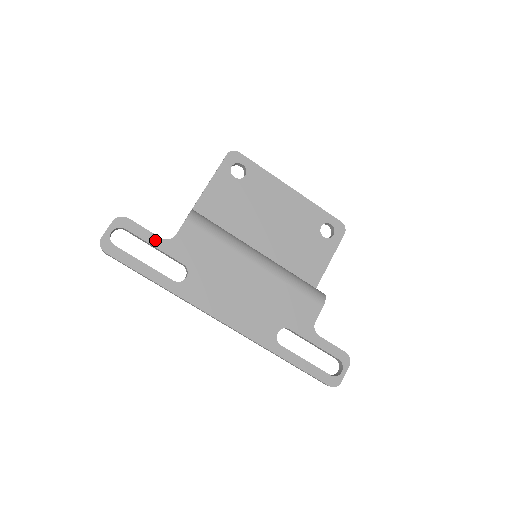
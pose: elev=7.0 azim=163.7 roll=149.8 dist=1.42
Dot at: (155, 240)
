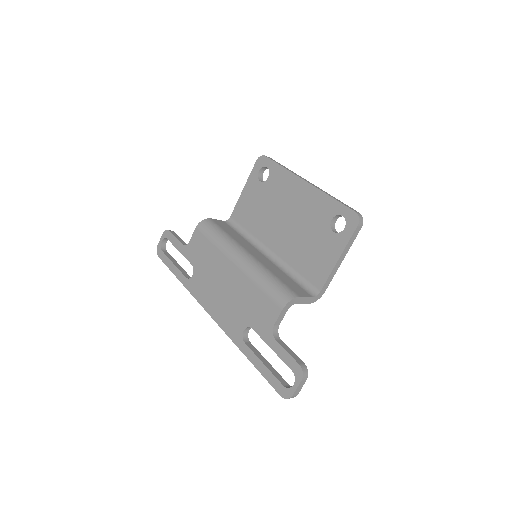
Dot at: (179, 246)
